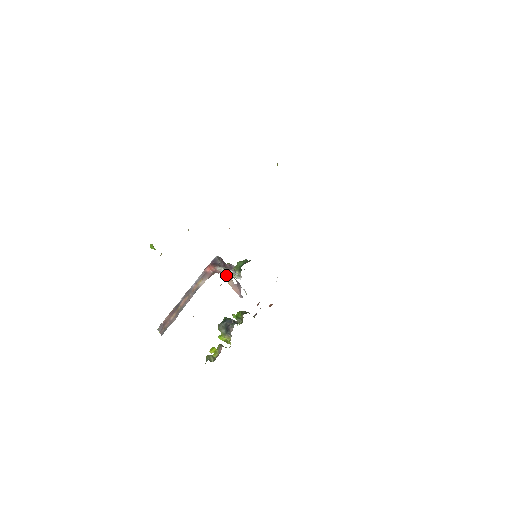
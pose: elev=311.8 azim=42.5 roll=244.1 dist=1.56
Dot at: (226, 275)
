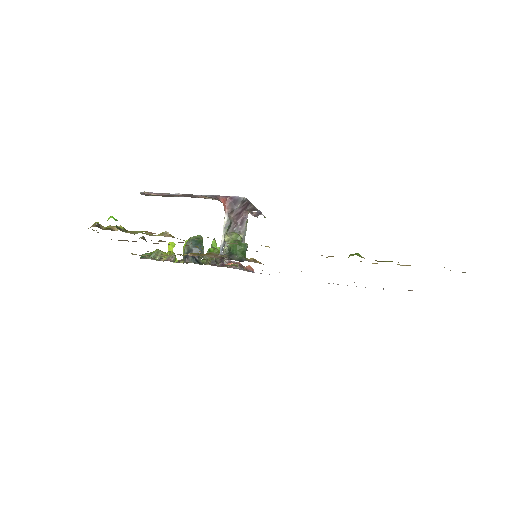
Dot at: occluded
